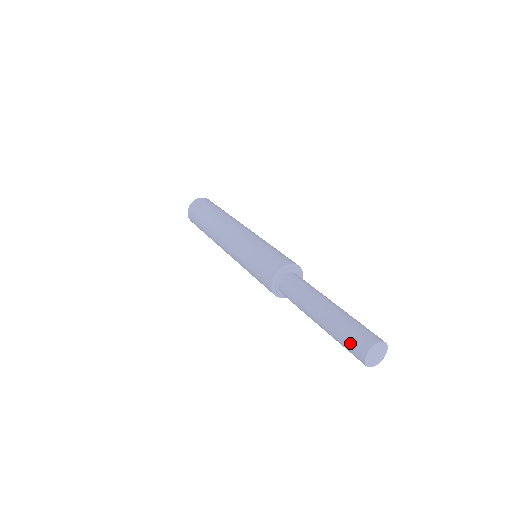
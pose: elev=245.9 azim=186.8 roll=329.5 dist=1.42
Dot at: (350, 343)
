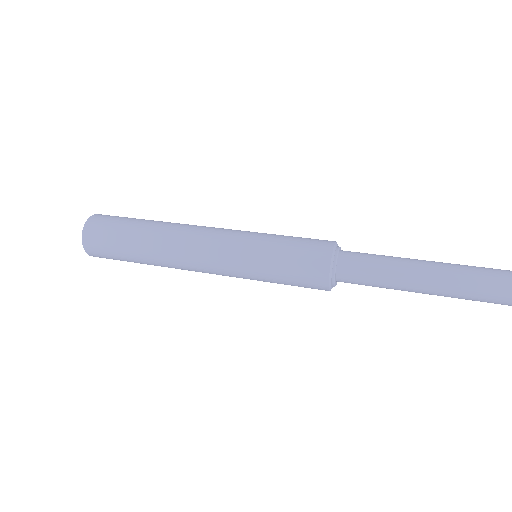
Dot at: (495, 275)
